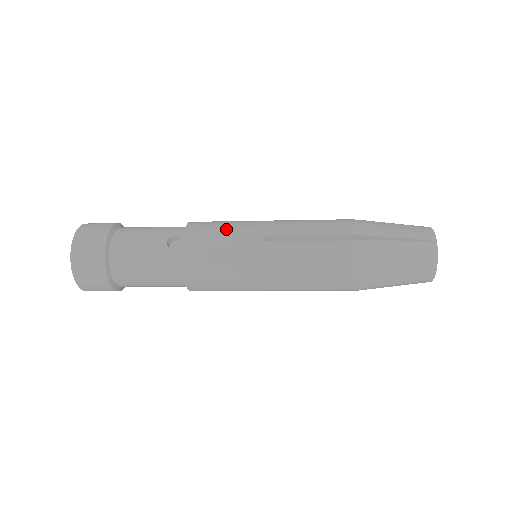
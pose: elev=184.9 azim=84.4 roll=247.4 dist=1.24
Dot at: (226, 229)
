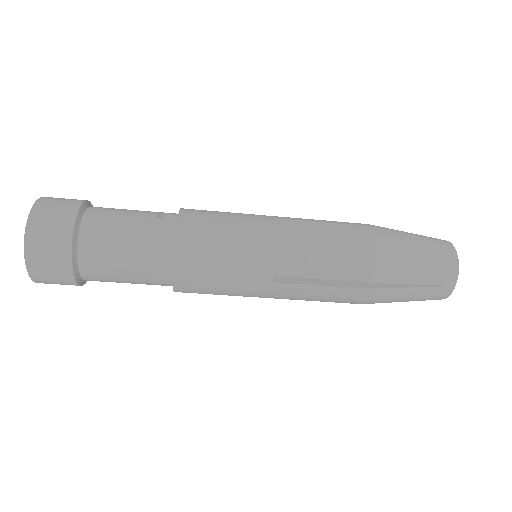
Dot at: (229, 212)
